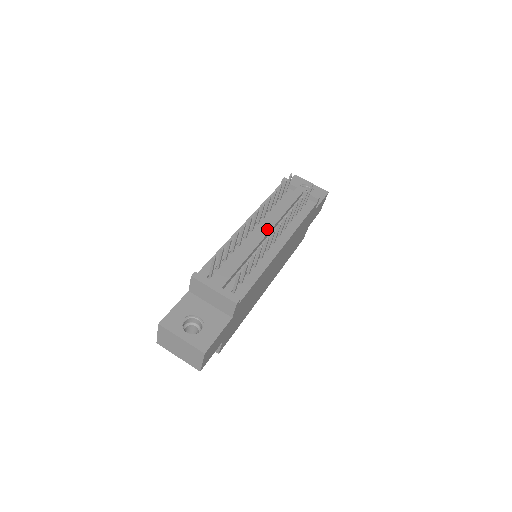
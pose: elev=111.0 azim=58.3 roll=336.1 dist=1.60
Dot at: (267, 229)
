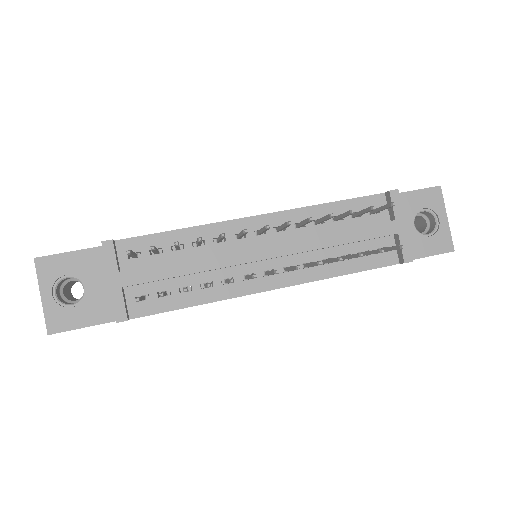
Dot at: (273, 252)
